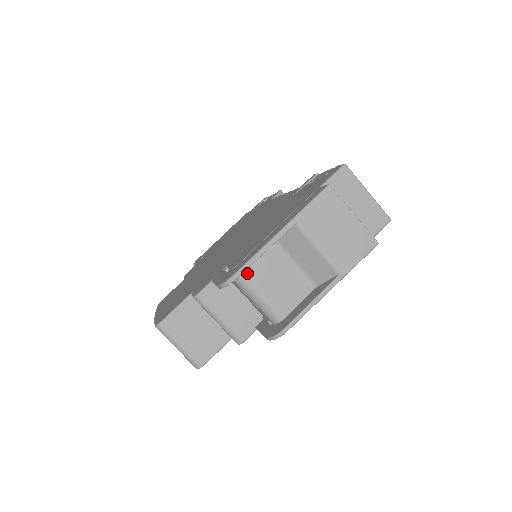
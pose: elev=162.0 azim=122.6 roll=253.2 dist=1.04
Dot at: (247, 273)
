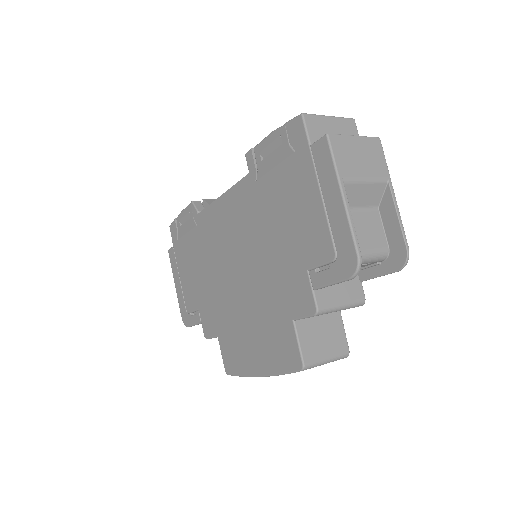
Dot at: occluded
